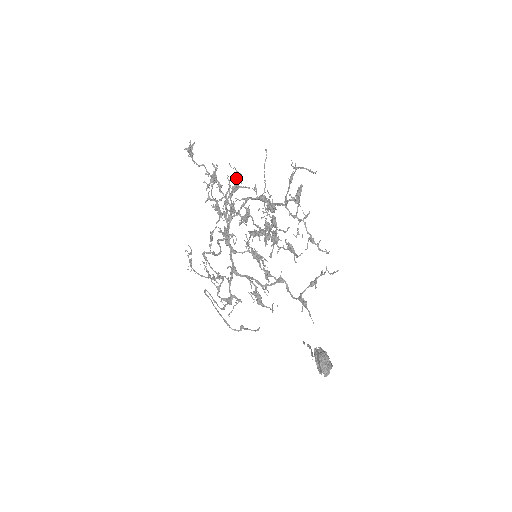
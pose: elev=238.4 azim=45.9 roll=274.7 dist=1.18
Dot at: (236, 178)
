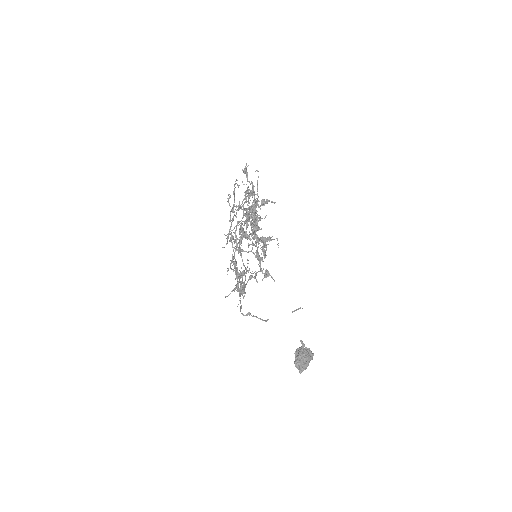
Dot at: (245, 192)
